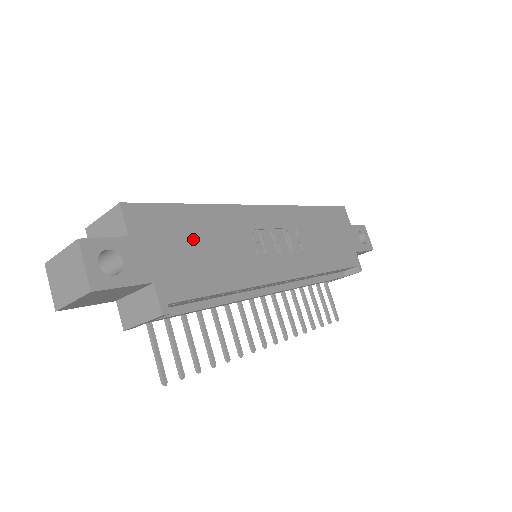
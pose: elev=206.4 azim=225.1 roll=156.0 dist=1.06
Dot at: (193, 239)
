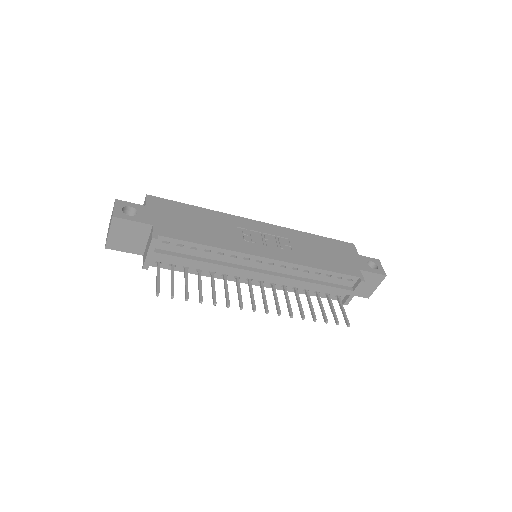
Dot at: (190, 219)
